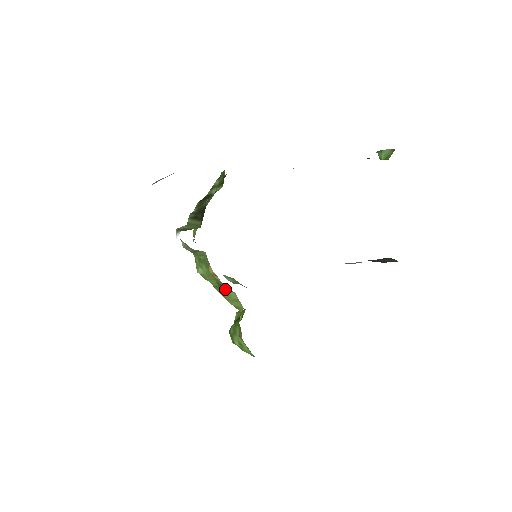
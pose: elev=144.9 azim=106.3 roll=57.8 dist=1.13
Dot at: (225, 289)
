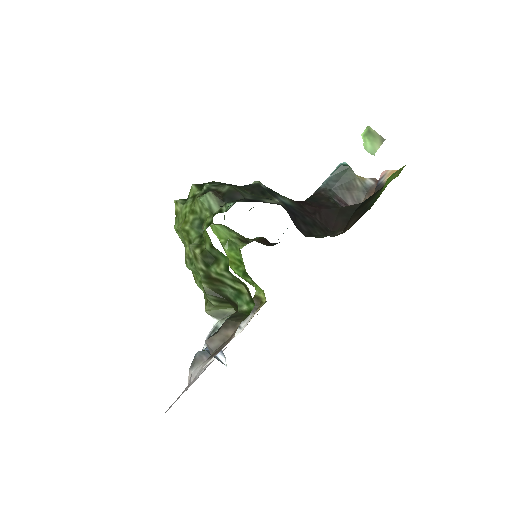
Dot at: occluded
